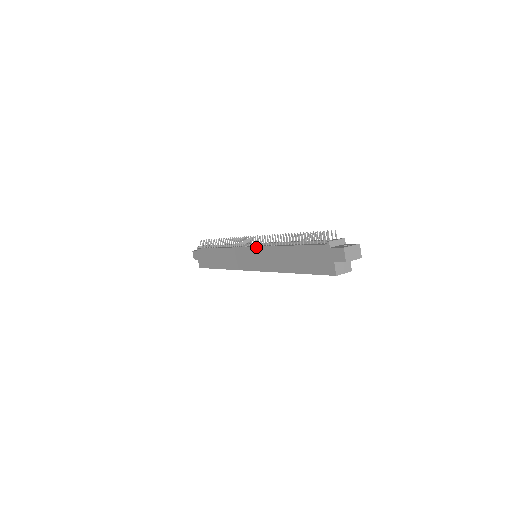
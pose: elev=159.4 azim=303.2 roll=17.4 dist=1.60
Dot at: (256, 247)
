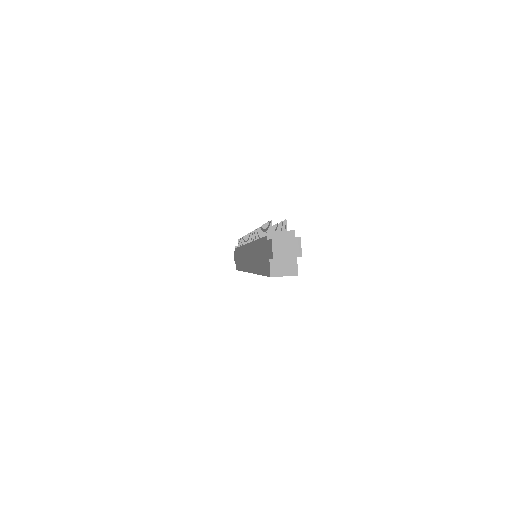
Dot at: (248, 244)
